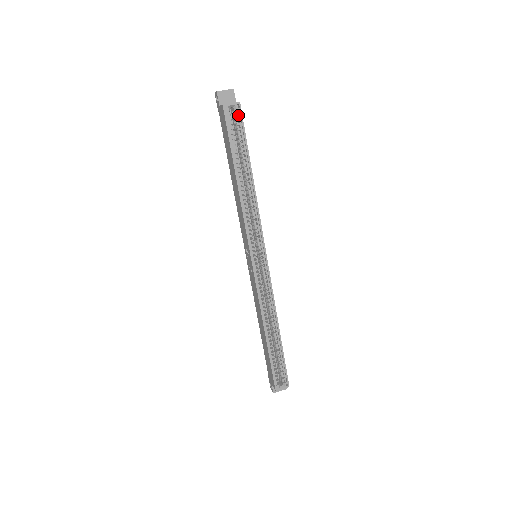
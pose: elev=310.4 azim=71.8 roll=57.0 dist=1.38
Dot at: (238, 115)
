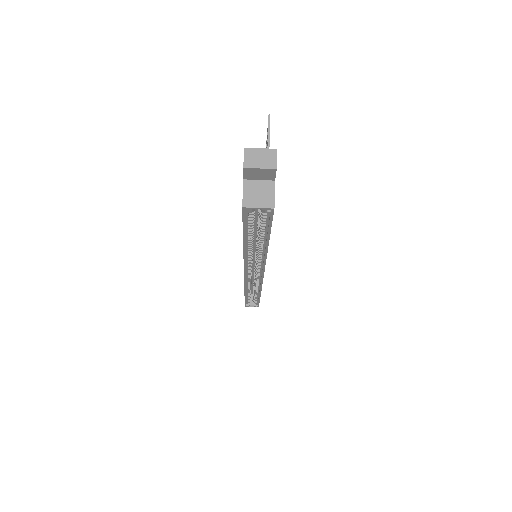
Dot at: (267, 213)
